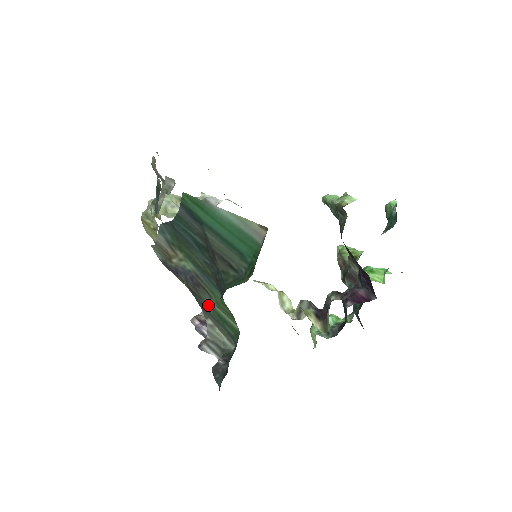
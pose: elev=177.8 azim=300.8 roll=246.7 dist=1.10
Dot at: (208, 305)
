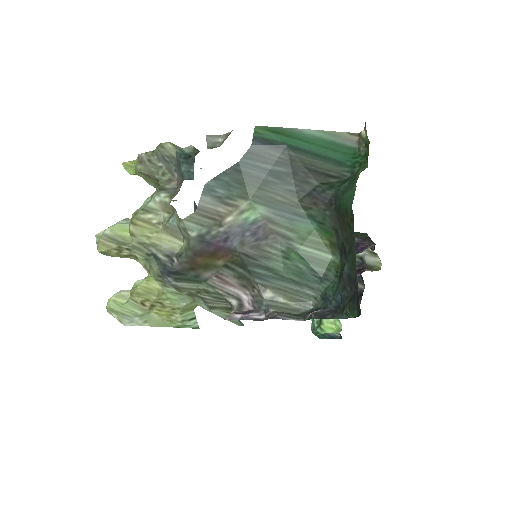
Dot at: (278, 259)
